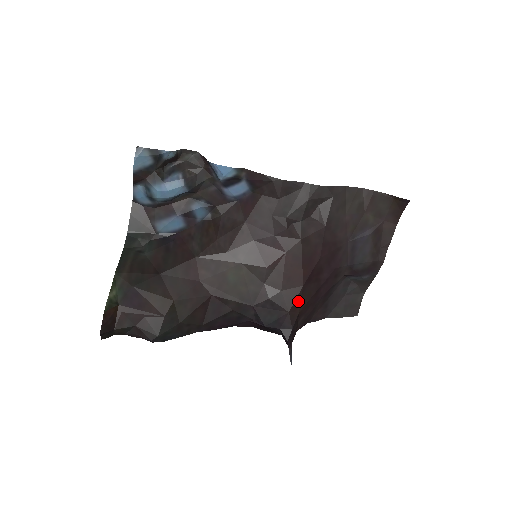
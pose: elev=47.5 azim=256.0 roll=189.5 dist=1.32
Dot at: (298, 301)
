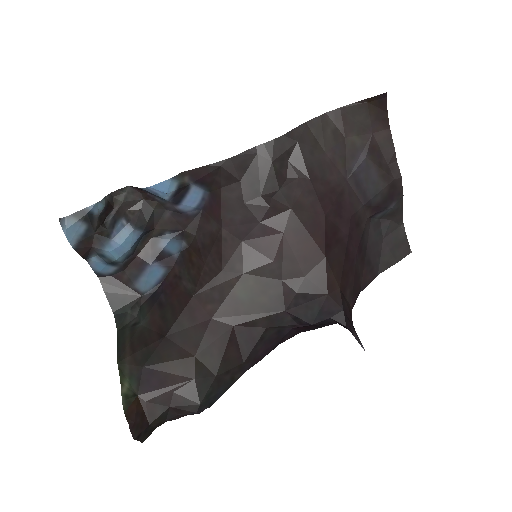
Dot at: (330, 276)
